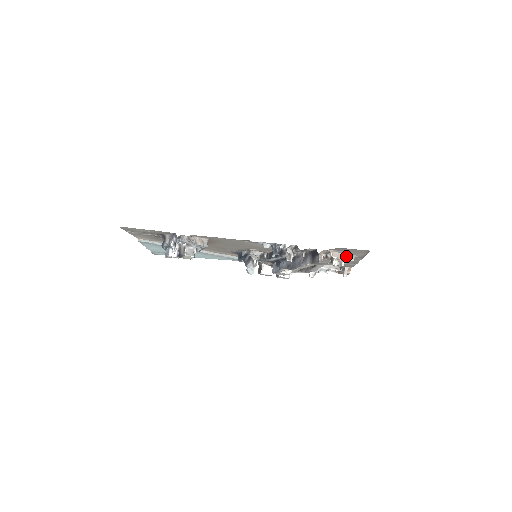
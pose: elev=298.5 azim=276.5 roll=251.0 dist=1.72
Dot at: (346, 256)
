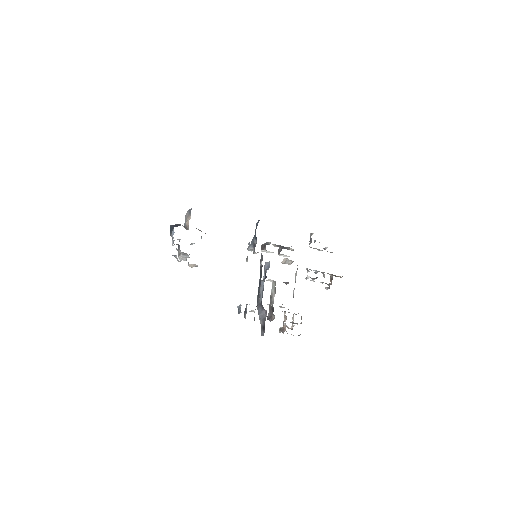
Dot at: (293, 335)
